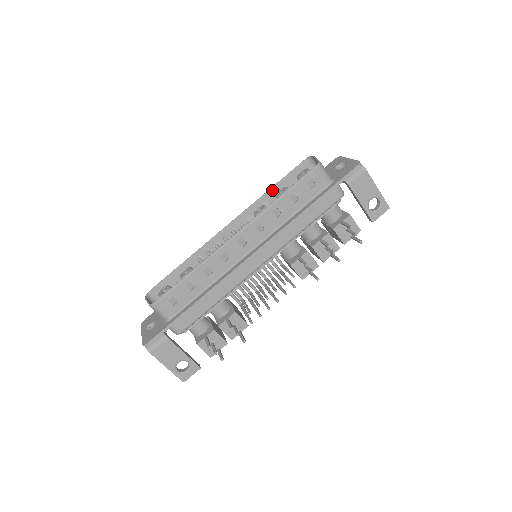
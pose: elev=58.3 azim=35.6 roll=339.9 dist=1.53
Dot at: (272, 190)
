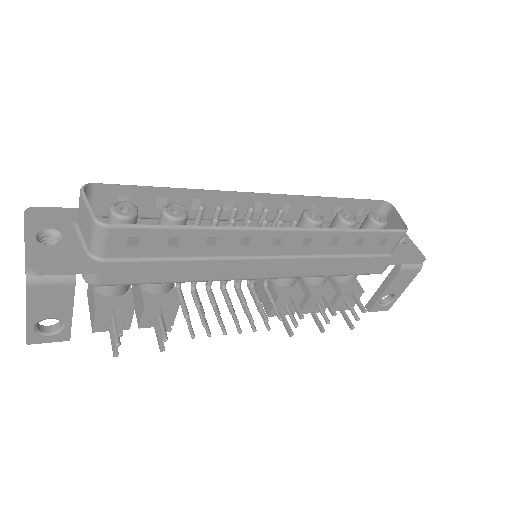
Dot at: (333, 200)
